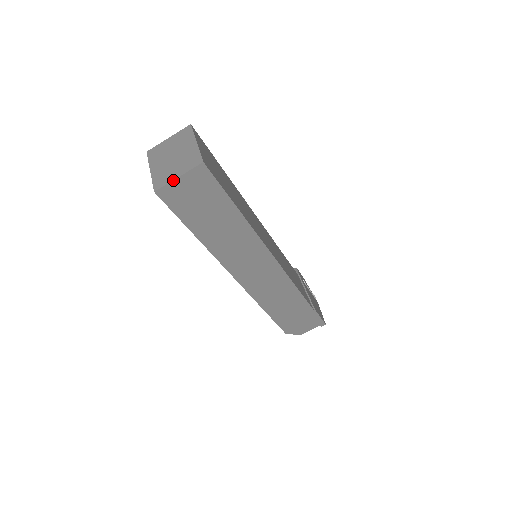
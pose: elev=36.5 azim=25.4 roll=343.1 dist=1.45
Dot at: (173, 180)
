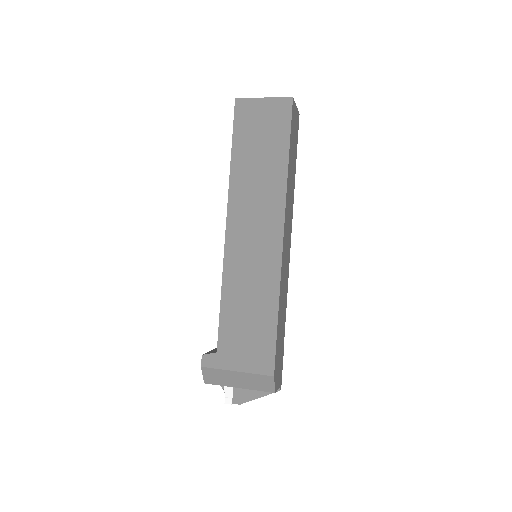
Dot at: (295, 104)
